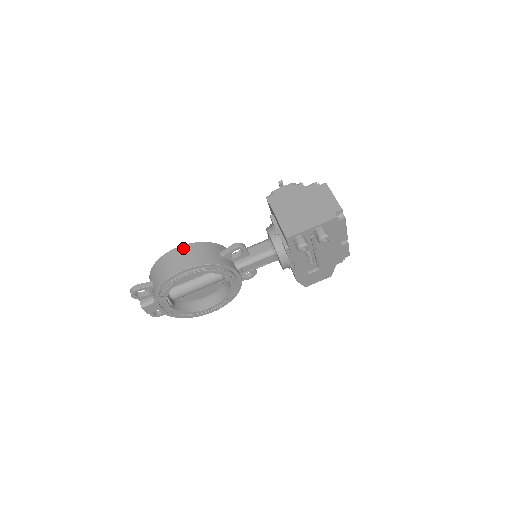
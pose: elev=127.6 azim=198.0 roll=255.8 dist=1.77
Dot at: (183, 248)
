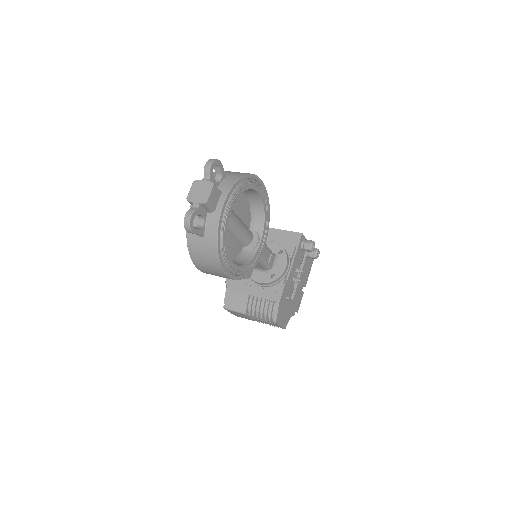
Dot at: occluded
